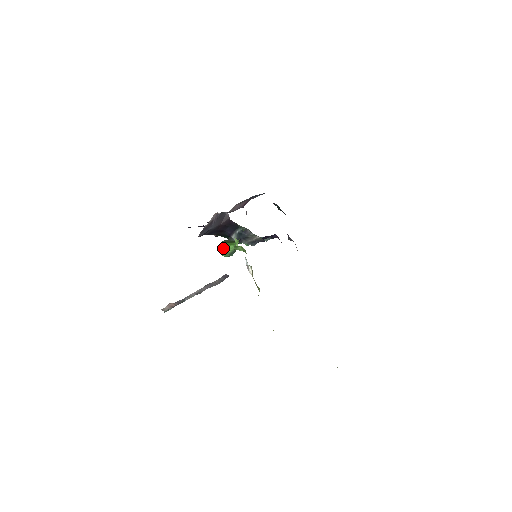
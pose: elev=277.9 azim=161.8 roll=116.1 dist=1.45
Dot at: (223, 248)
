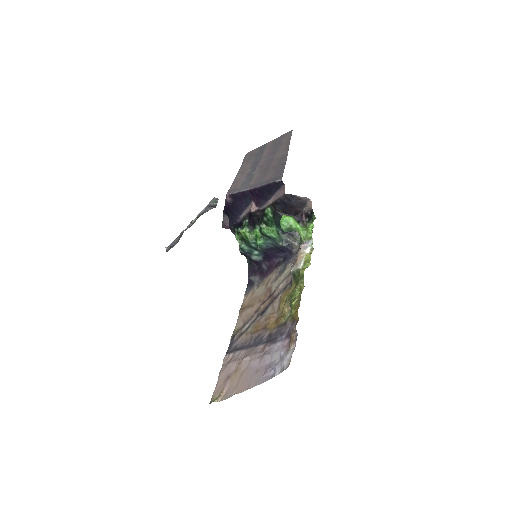
Dot at: (294, 219)
